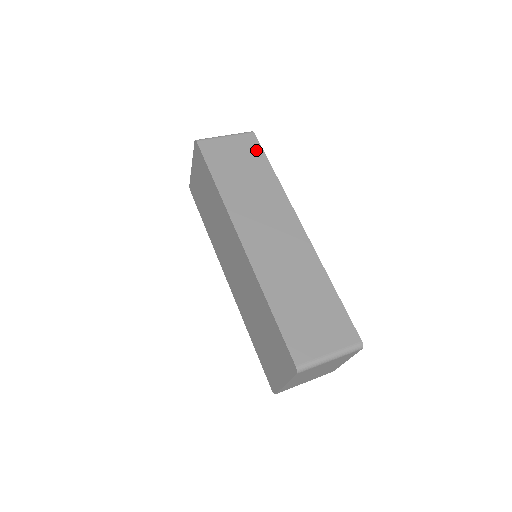
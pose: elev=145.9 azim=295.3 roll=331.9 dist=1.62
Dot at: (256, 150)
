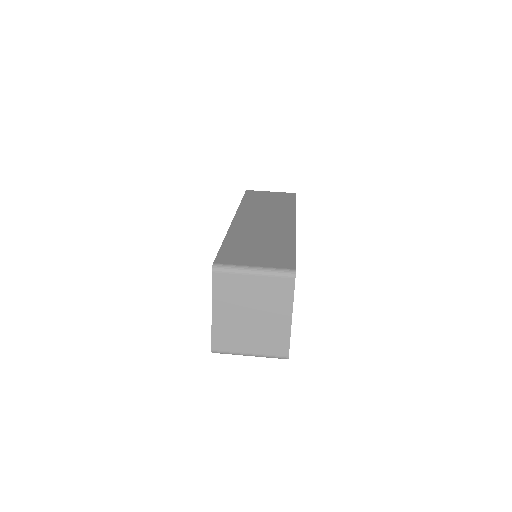
Dot at: (290, 197)
